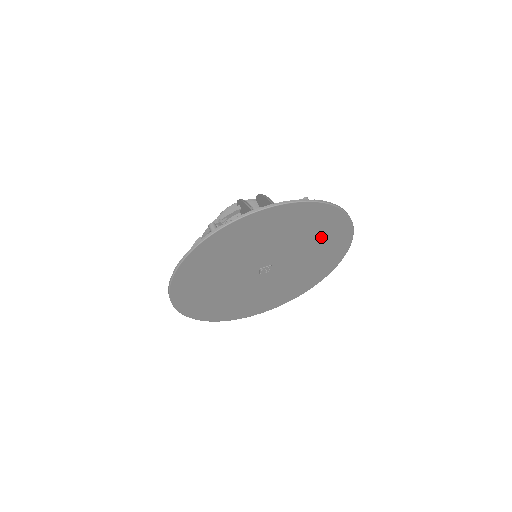
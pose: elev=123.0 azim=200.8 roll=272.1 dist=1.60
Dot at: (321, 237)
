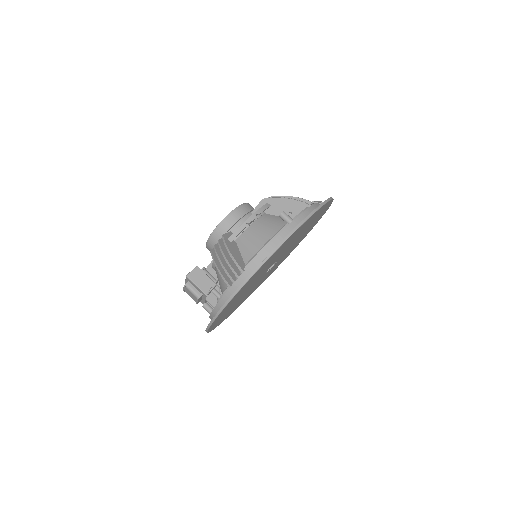
Dot at: (301, 238)
